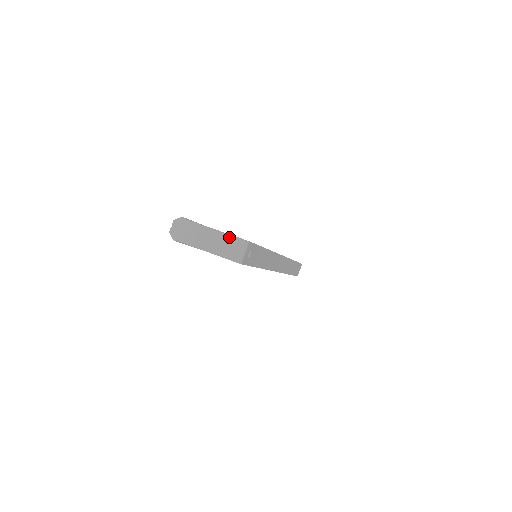
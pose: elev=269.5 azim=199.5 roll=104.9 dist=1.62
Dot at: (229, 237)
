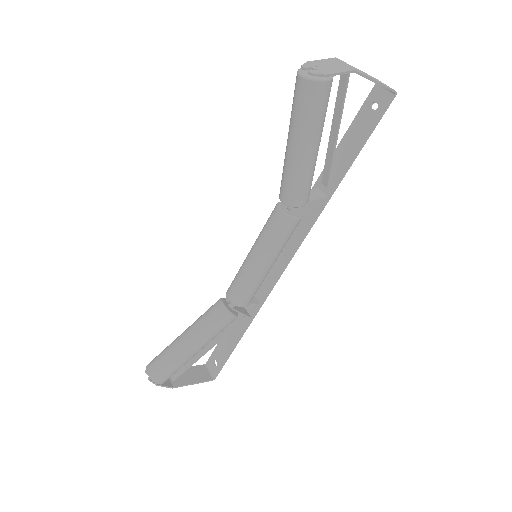
Dot at: (367, 74)
